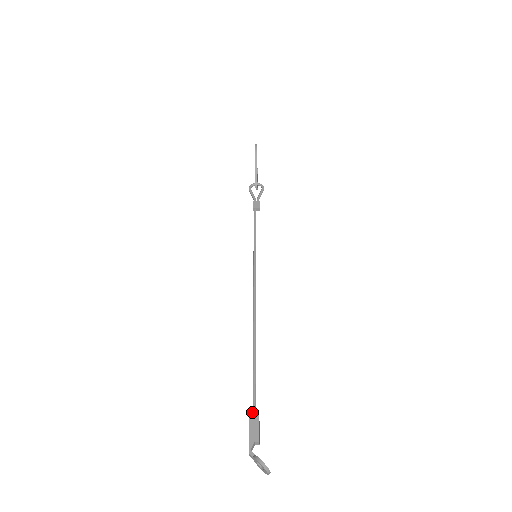
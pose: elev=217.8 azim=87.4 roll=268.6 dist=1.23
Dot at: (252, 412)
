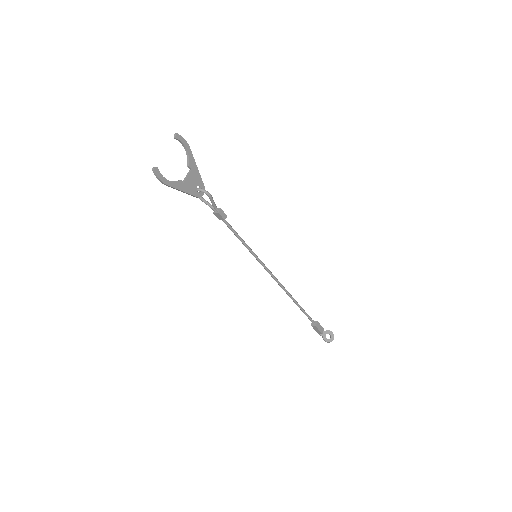
Dot at: (312, 326)
